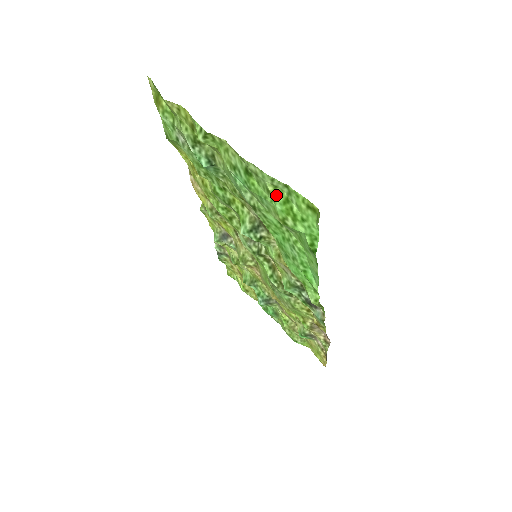
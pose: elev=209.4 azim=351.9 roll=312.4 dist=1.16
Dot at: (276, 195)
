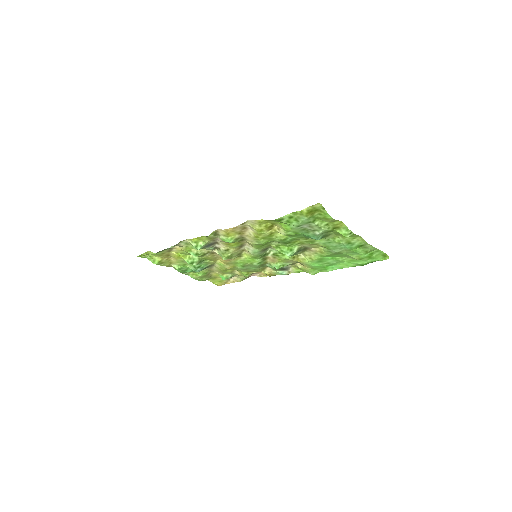
Dot at: (369, 252)
